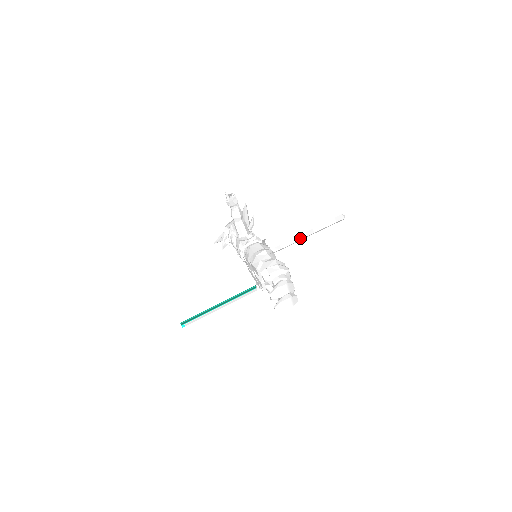
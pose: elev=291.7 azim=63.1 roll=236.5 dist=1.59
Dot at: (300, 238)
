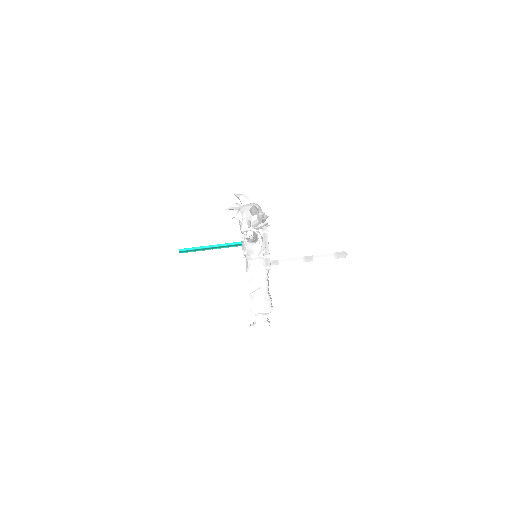
Dot at: (299, 262)
